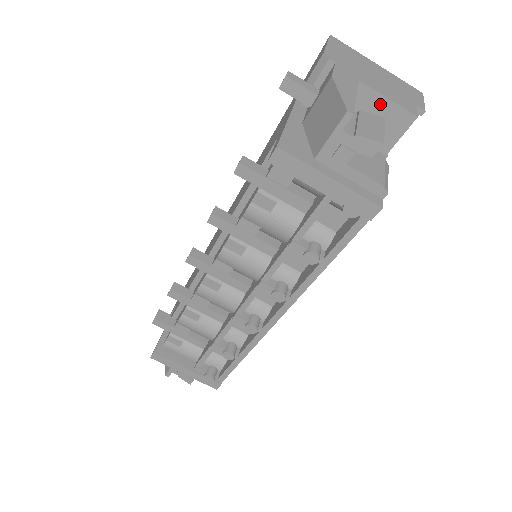
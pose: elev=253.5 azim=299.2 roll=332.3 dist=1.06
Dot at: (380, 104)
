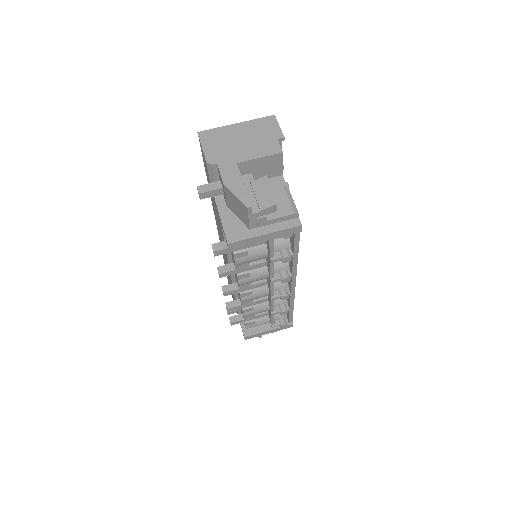
Dot at: (258, 162)
